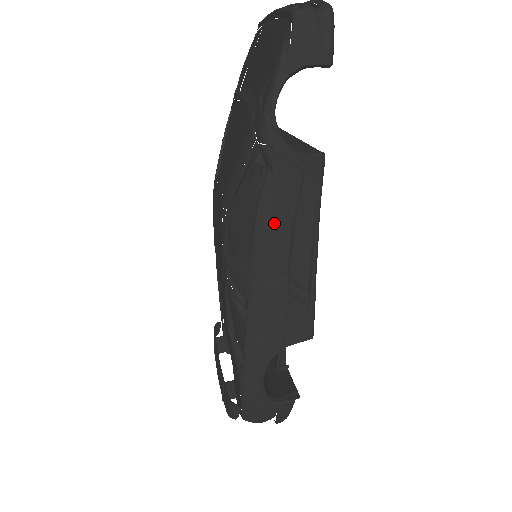
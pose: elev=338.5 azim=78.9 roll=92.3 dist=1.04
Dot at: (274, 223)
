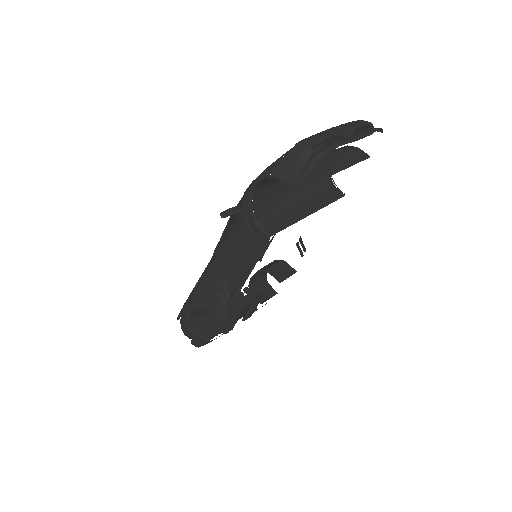
Dot at: (230, 246)
